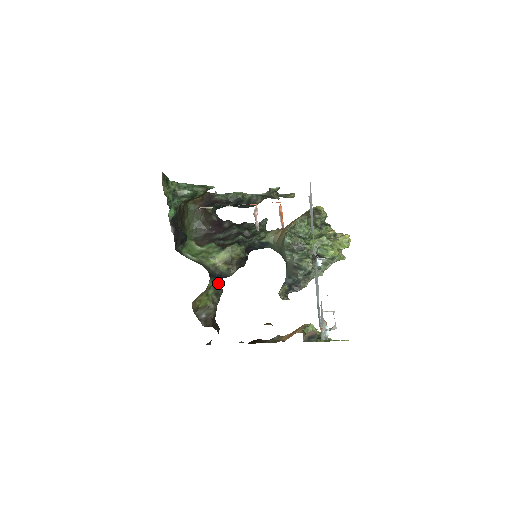
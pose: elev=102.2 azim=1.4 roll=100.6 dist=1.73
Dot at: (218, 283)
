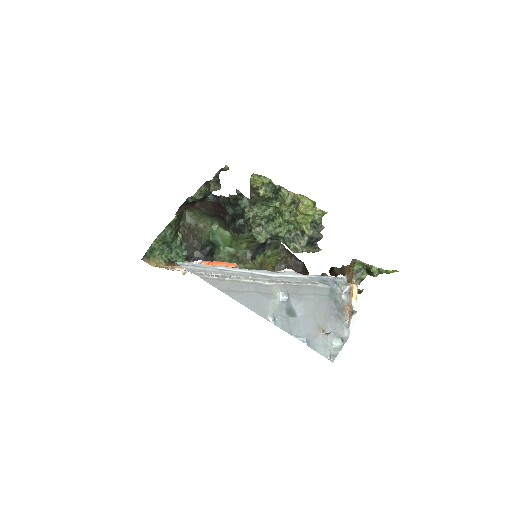
Dot at: (268, 241)
